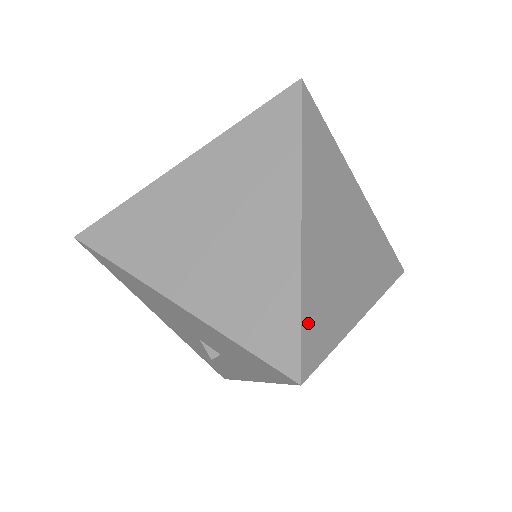
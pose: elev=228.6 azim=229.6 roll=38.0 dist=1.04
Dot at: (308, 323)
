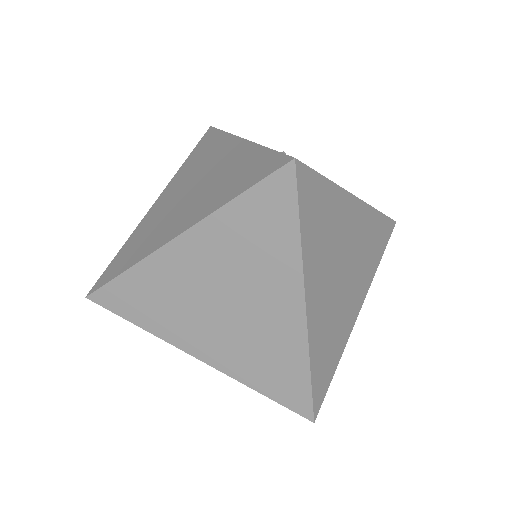
Dot at: (316, 379)
